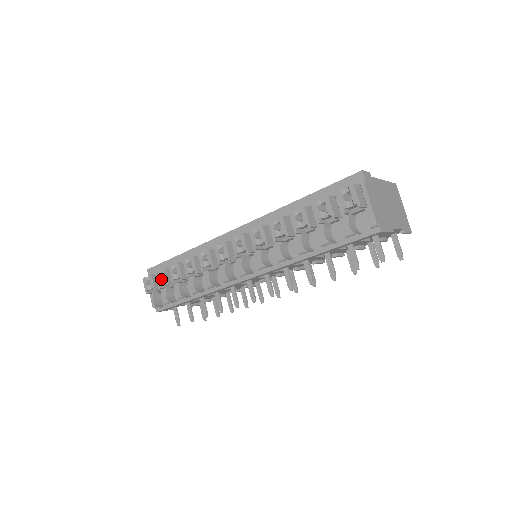
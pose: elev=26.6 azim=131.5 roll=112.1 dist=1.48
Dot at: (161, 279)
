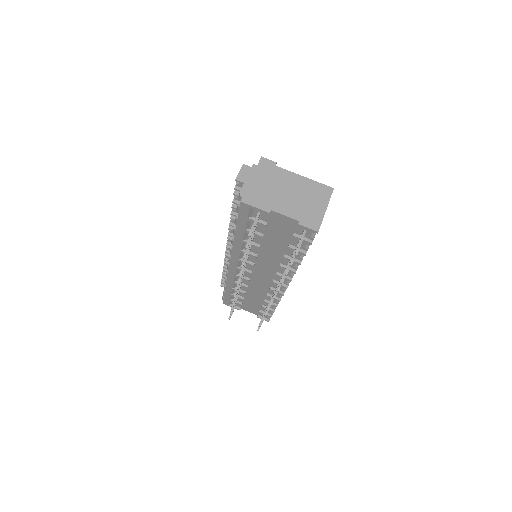
Dot at: occluded
